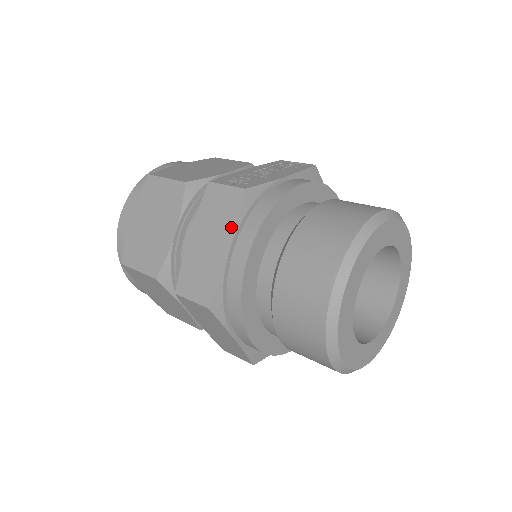
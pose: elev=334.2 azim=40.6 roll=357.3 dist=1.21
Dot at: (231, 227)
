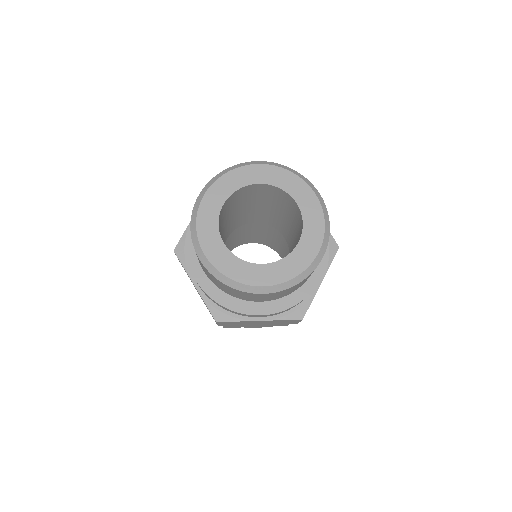
Dot at: occluded
